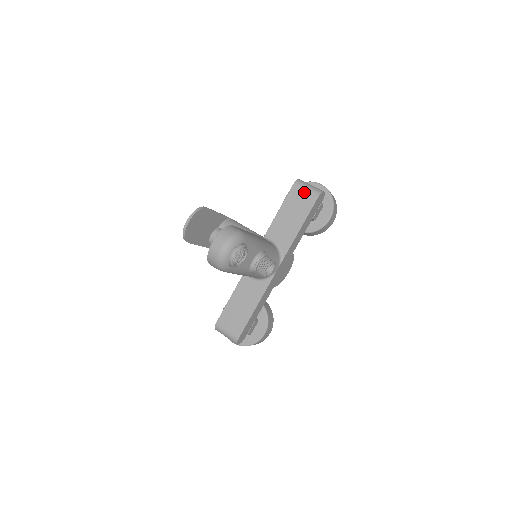
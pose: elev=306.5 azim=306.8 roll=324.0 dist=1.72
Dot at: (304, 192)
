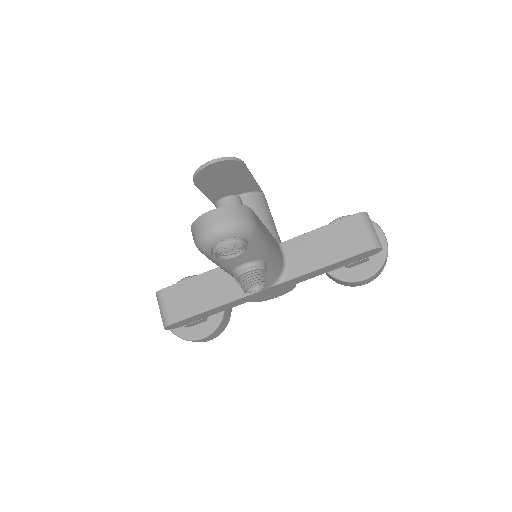
Dot at: (361, 231)
